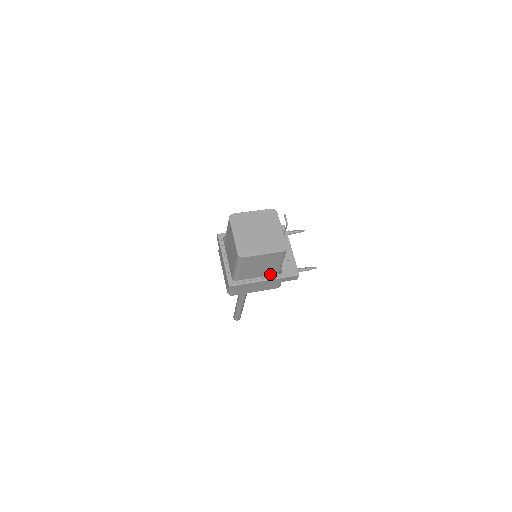
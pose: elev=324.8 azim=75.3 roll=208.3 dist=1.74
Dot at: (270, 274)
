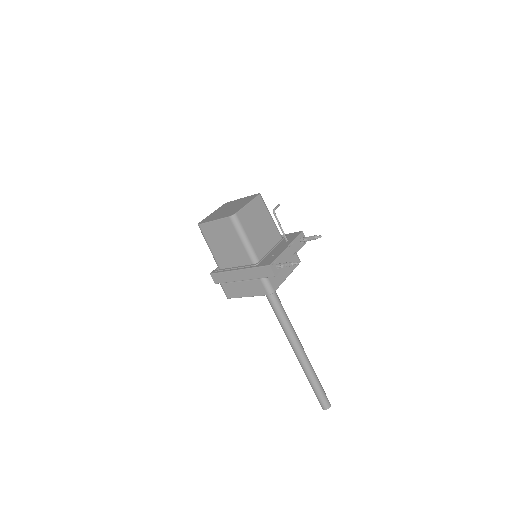
Dot at: (247, 265)
